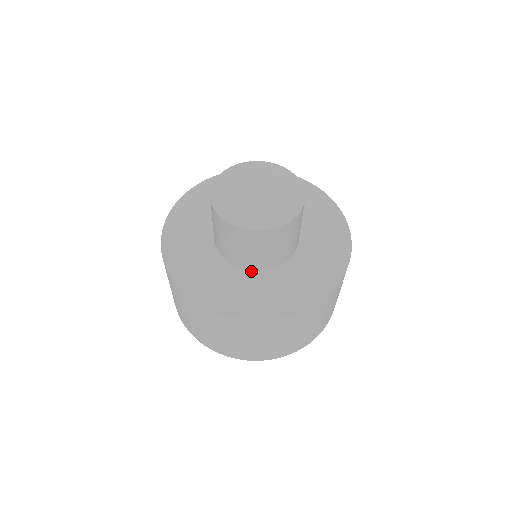
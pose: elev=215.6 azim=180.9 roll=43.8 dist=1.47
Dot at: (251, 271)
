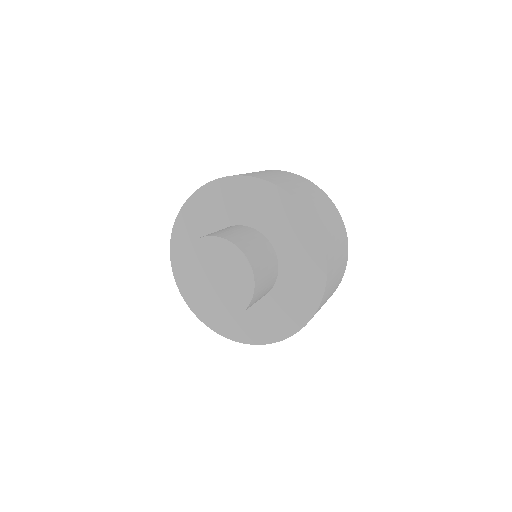
Dot at: (266, 296)
